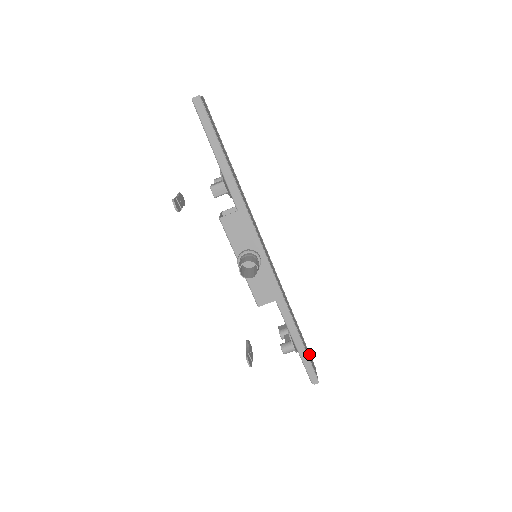
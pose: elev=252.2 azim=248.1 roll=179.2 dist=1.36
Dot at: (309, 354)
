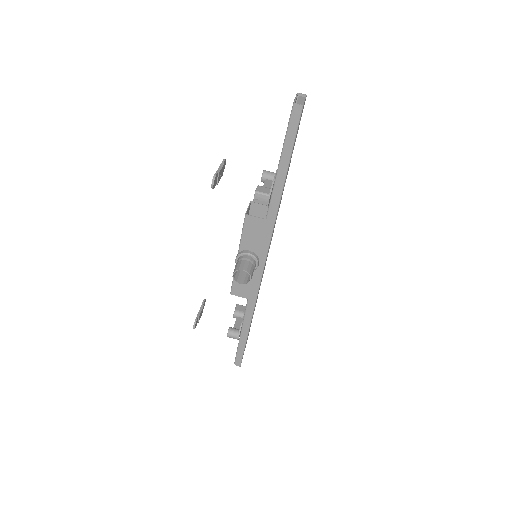
Dot at: occluded
